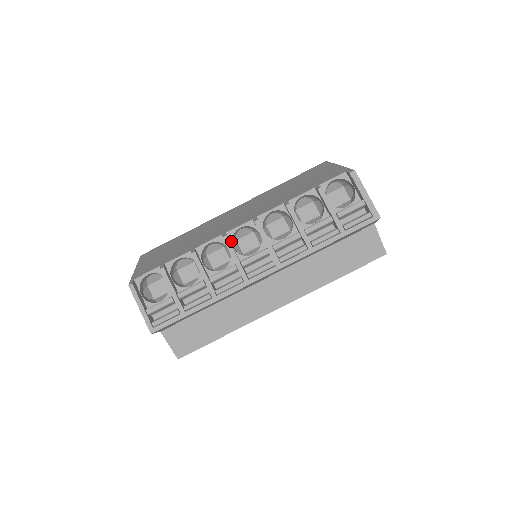
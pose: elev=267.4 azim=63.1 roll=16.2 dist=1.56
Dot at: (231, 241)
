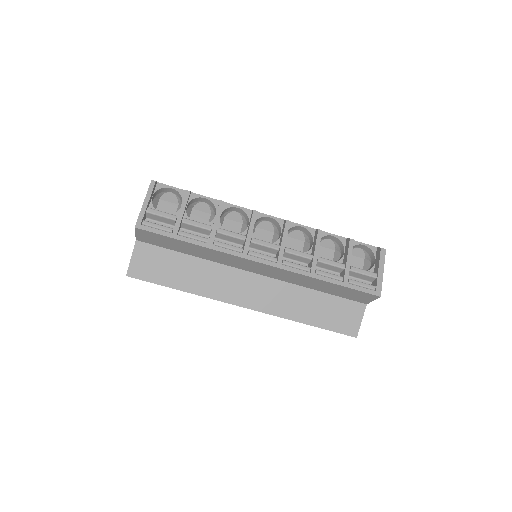
Dot at: (255, 220)
